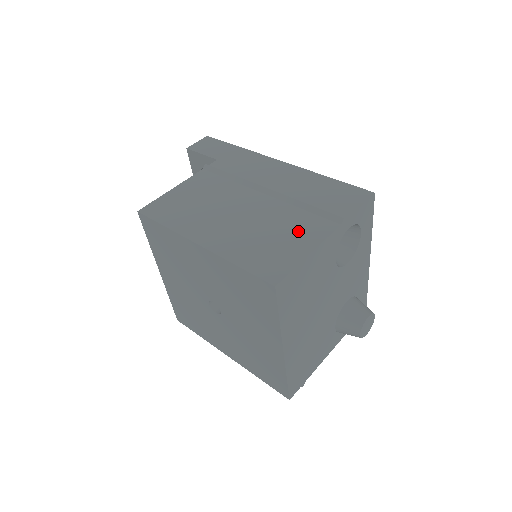
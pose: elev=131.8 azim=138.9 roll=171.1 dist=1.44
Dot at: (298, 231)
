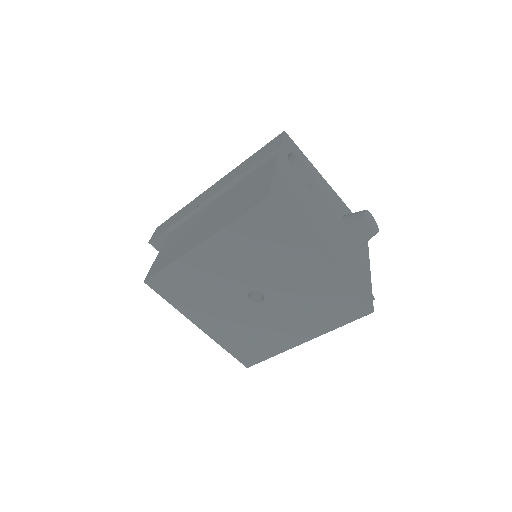
Dot at: (257, 178)
